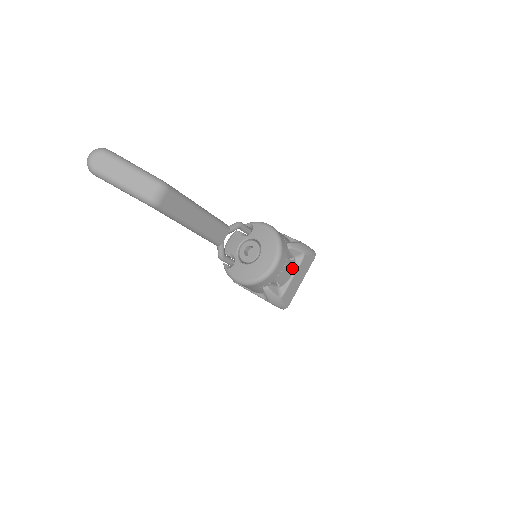
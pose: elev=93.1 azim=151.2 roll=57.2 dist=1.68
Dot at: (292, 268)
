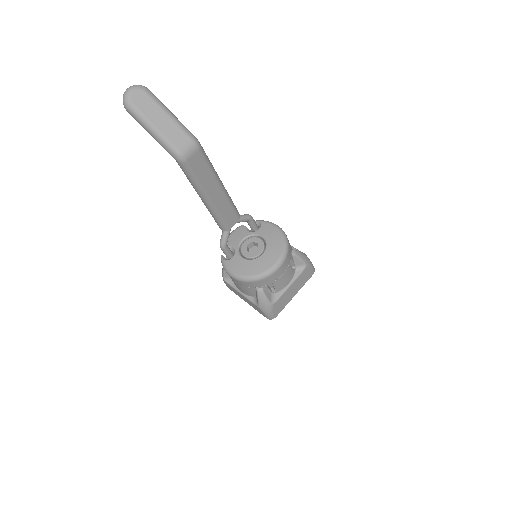
Dot at: (291, 277)
